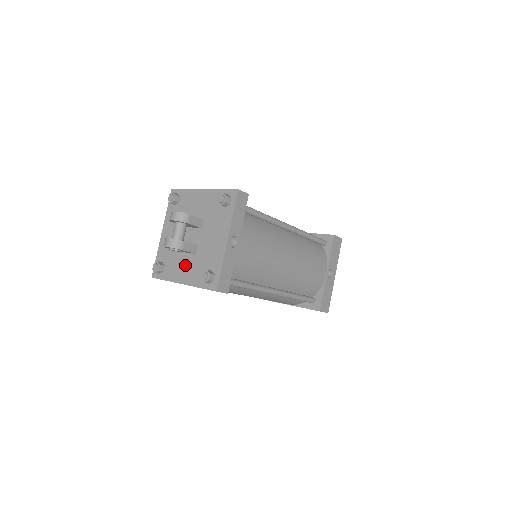
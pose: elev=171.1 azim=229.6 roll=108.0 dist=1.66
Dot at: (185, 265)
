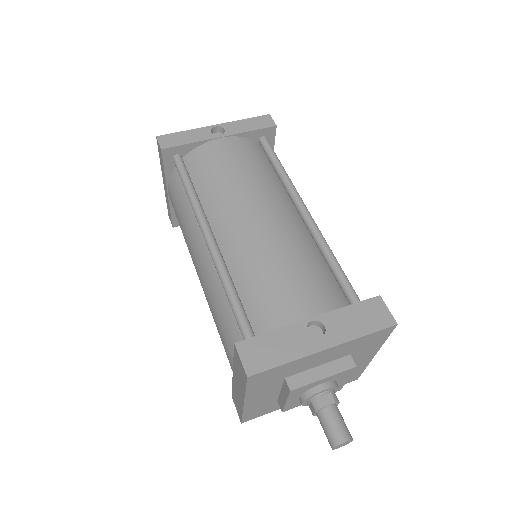
Dot at: occluded
